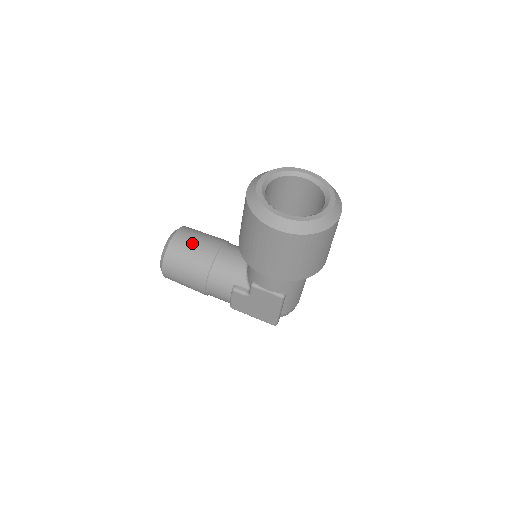
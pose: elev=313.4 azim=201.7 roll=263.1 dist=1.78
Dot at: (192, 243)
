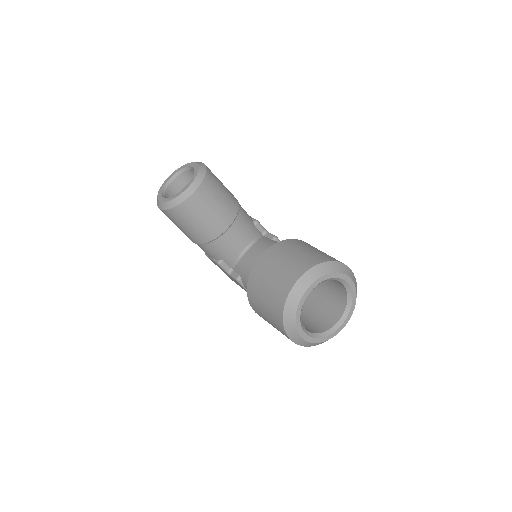
Dot at: (206, 212)
